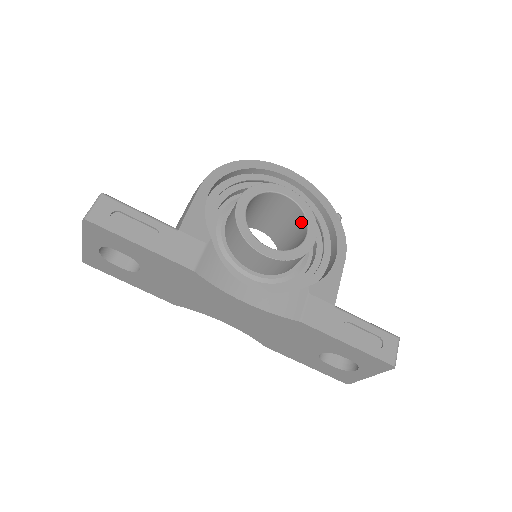
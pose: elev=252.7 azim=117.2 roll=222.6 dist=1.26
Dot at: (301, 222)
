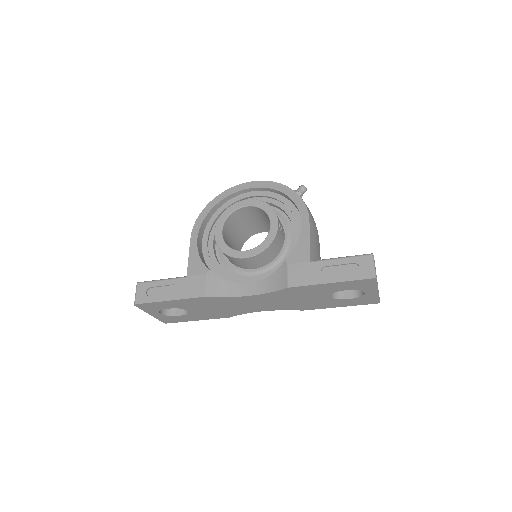
Dot at: (267, 216)
